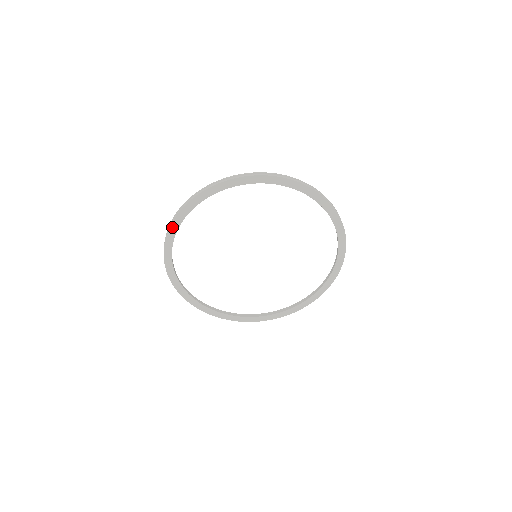
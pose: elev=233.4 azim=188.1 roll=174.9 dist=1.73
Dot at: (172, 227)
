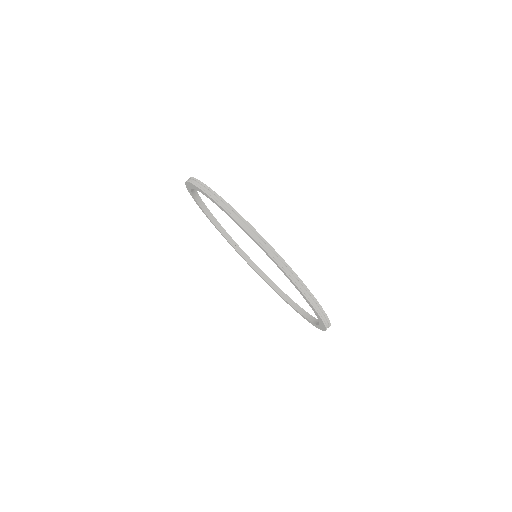
Dot at: occluded
